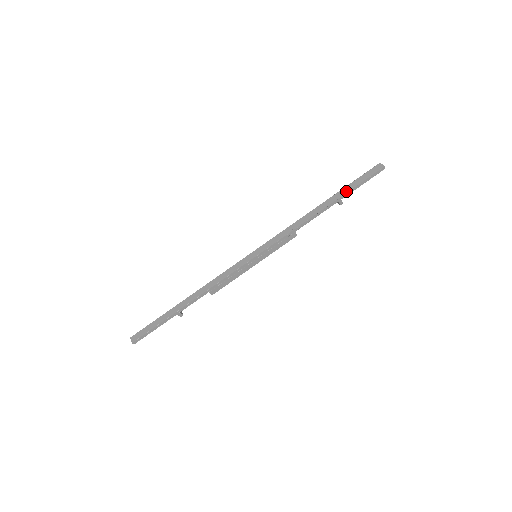
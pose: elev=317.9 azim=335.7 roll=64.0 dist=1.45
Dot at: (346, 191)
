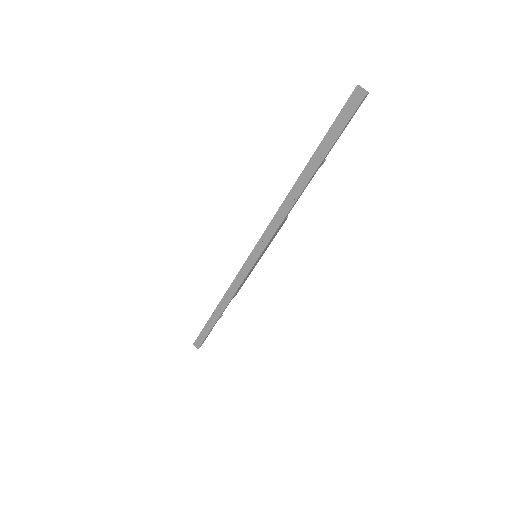
Dot at: (324, 153)
